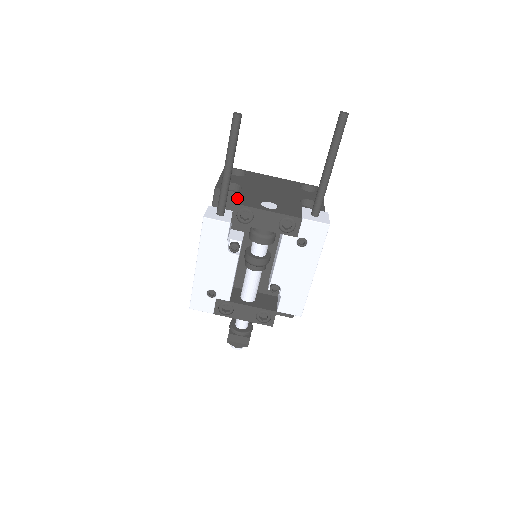
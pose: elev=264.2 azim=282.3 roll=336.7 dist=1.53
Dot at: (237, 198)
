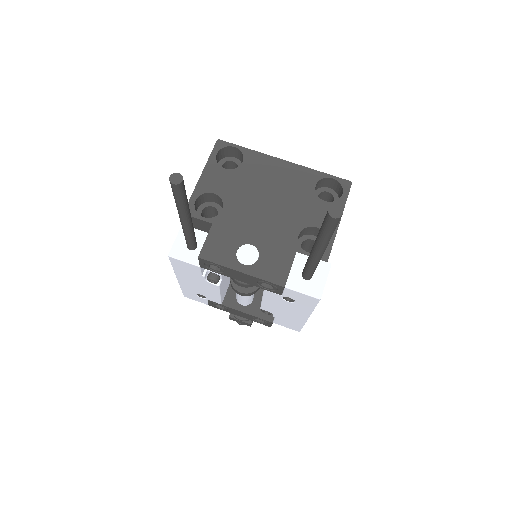
Dot at: (206, 241)
